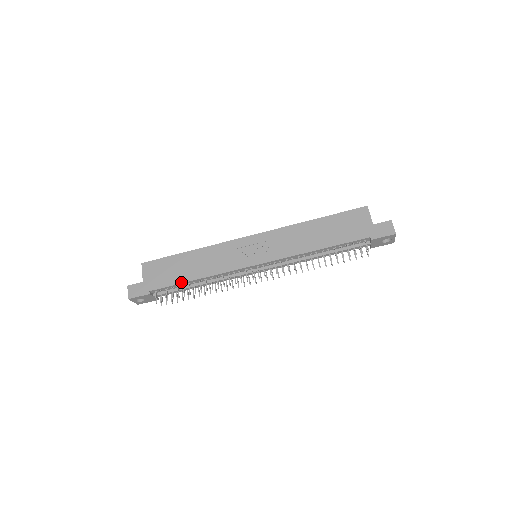
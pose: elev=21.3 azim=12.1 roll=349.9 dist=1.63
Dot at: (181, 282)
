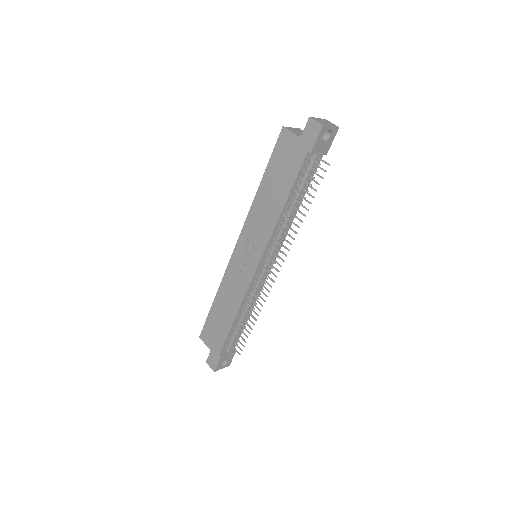
Dot at: (229, 329)
